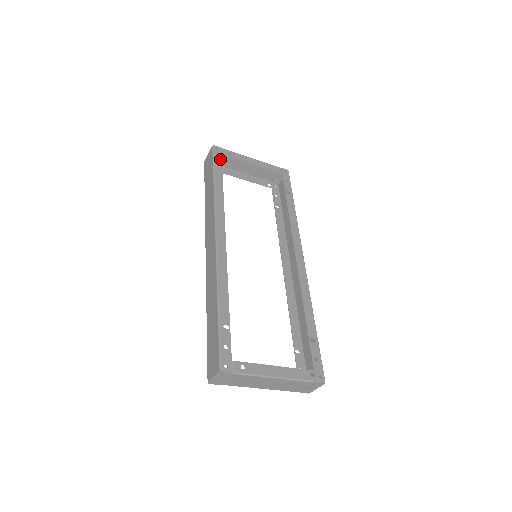
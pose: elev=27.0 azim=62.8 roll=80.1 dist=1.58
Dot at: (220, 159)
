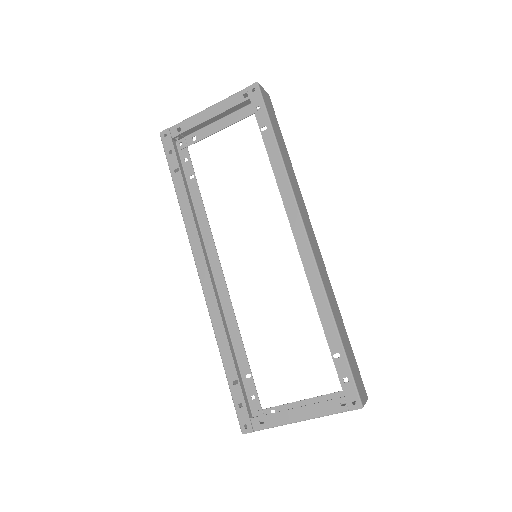
Dot at: (172, 149)
